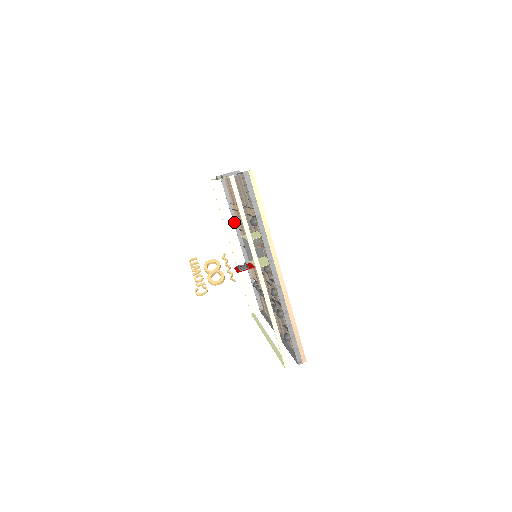
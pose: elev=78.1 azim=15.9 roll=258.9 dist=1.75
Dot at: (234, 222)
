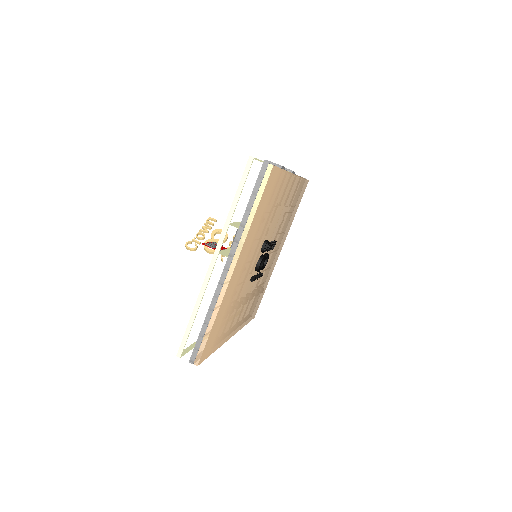
Dot at: occluded
